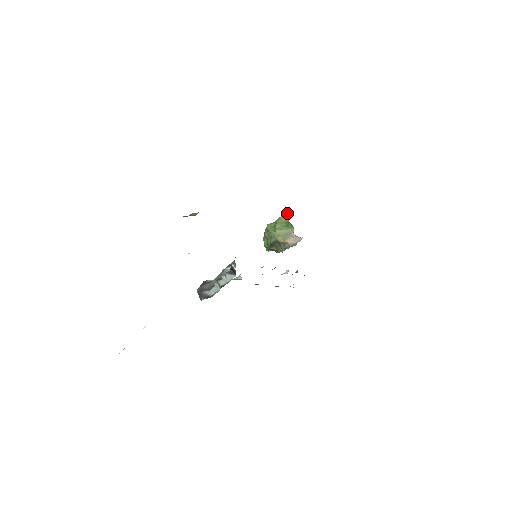
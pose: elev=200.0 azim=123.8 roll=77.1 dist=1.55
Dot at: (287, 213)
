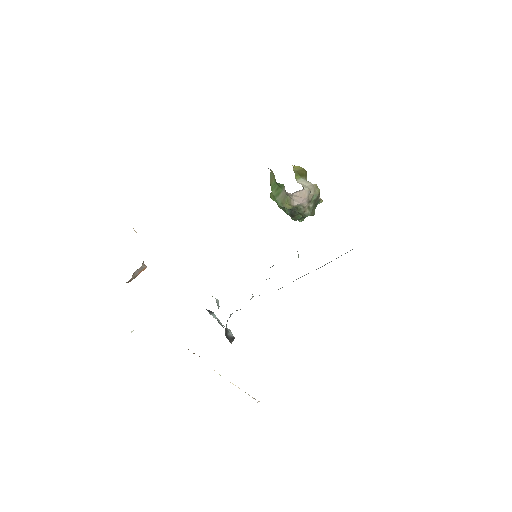
Dot at: (270, 170)
